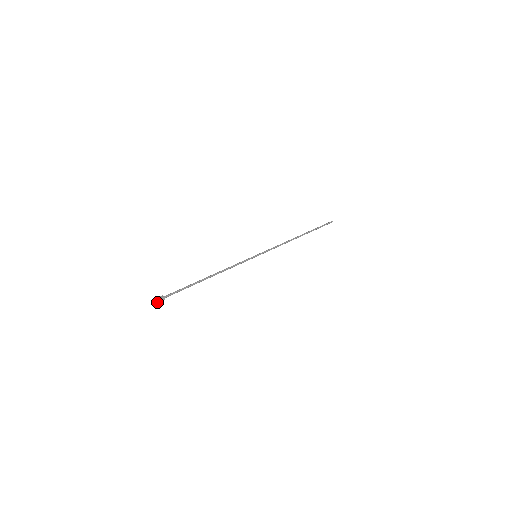
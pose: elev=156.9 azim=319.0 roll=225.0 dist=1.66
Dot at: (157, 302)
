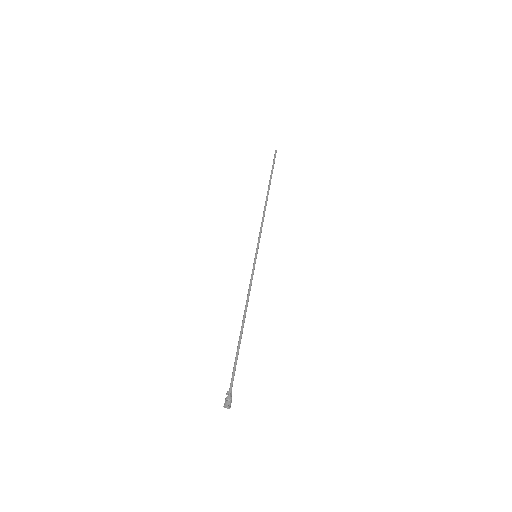
Dot at: (229, 406)
